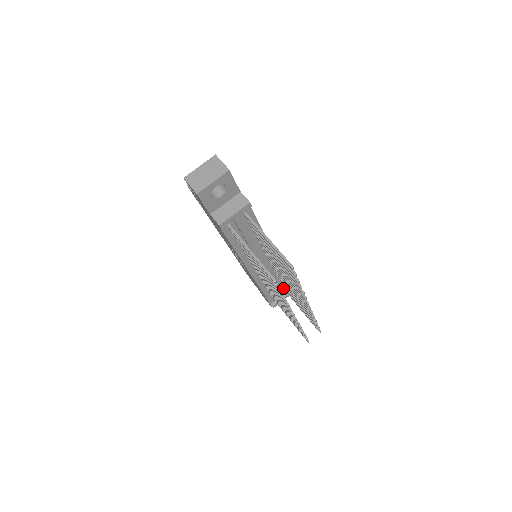
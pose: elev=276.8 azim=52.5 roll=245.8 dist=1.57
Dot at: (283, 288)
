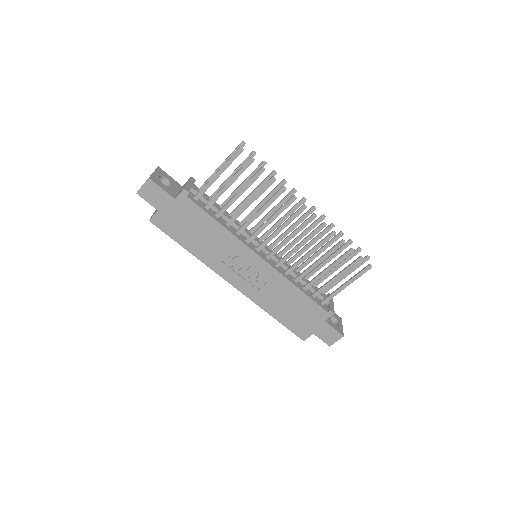
Dot at: occluded
